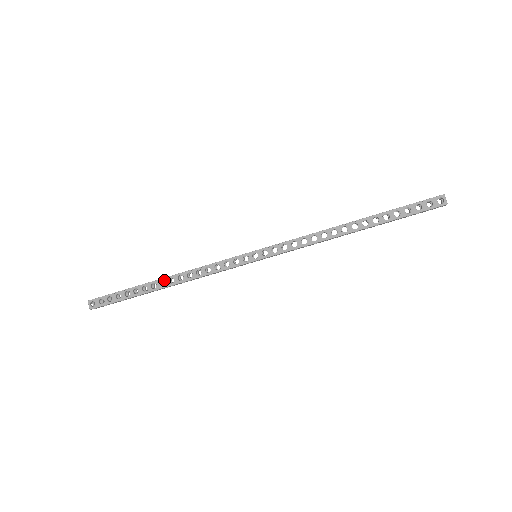
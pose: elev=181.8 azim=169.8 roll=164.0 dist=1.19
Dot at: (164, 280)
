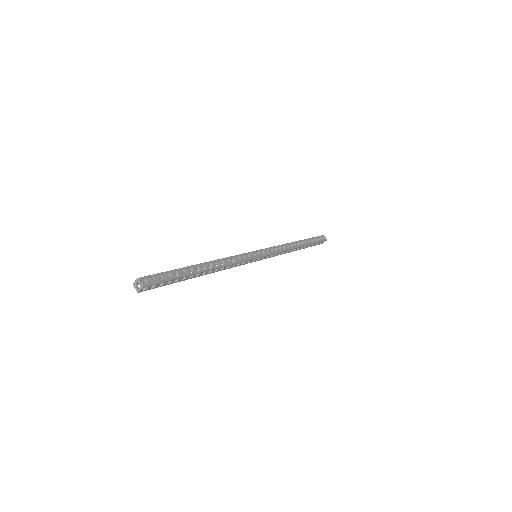
Dot at: (204, 264)
